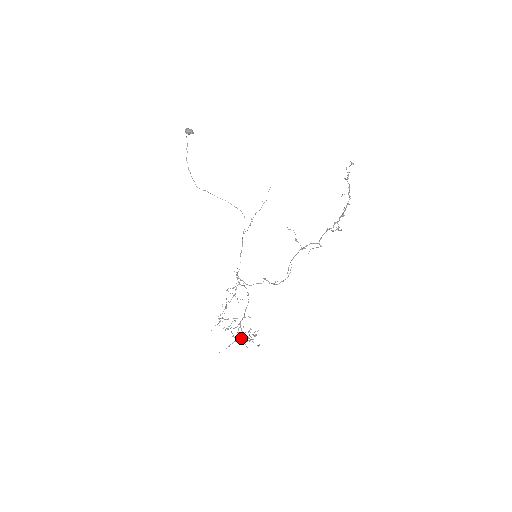
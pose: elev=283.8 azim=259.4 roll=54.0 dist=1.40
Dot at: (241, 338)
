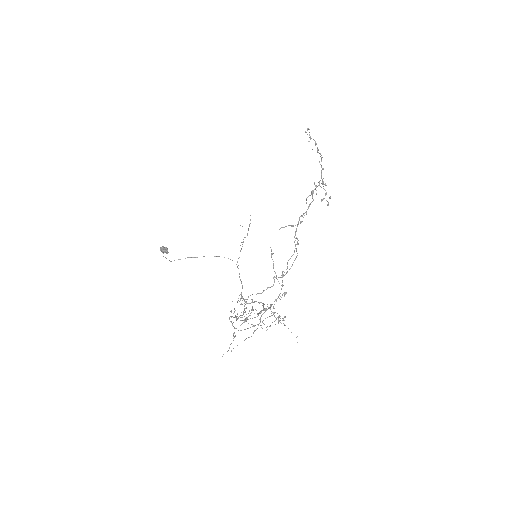
Dot at: (267, 309)
